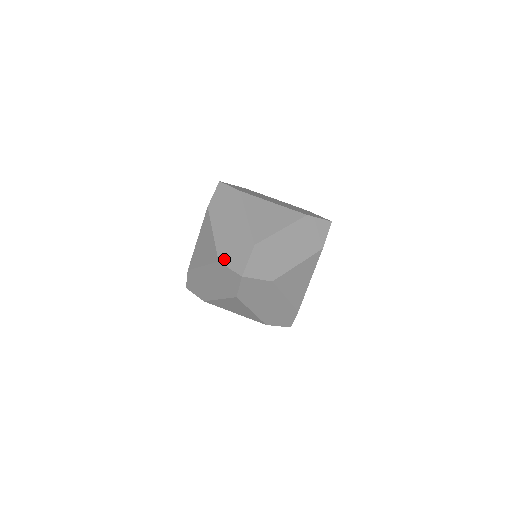
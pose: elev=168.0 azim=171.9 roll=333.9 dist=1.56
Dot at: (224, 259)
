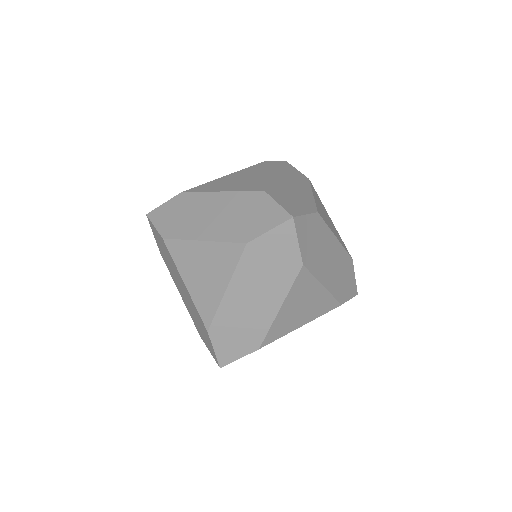
Dot at: (273, 194)
